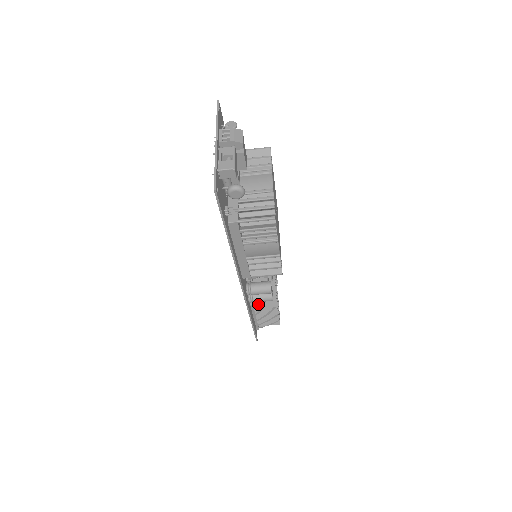
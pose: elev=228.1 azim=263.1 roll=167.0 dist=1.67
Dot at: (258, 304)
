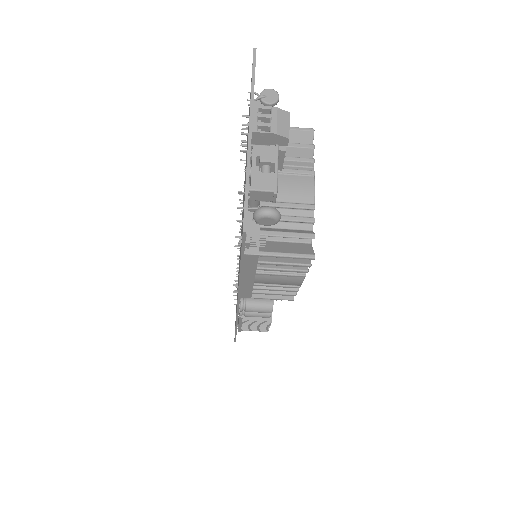
Dot at: occluded
